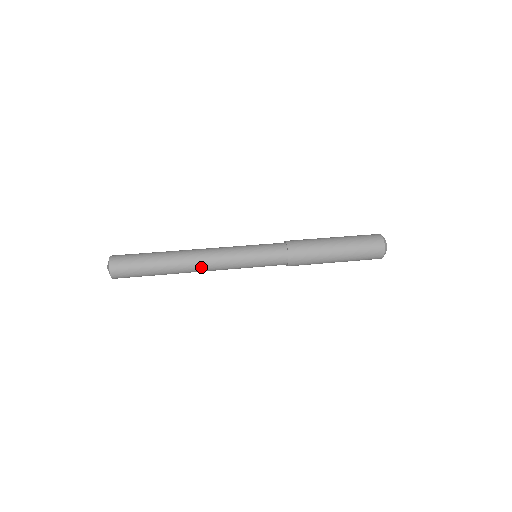
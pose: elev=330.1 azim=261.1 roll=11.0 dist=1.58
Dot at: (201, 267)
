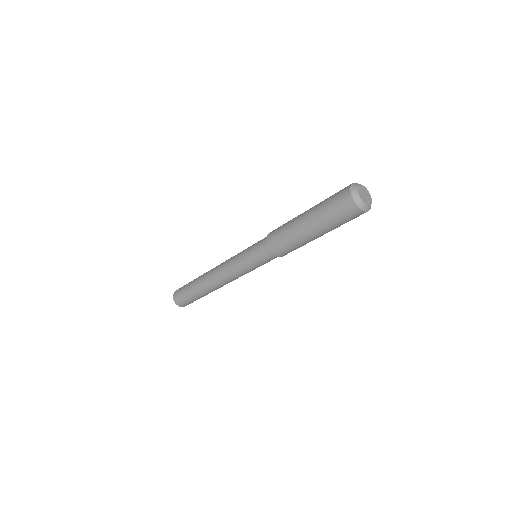
Dot at: occluded
